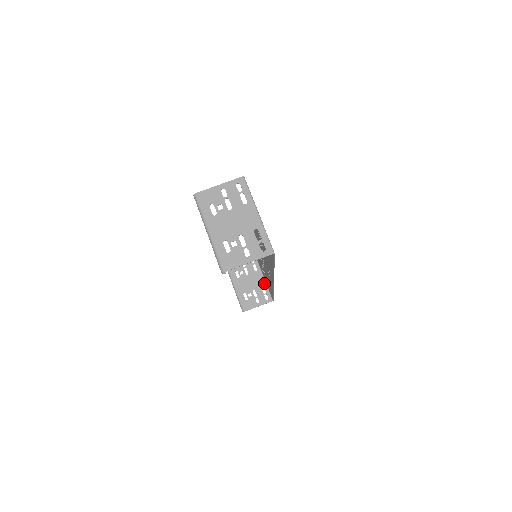
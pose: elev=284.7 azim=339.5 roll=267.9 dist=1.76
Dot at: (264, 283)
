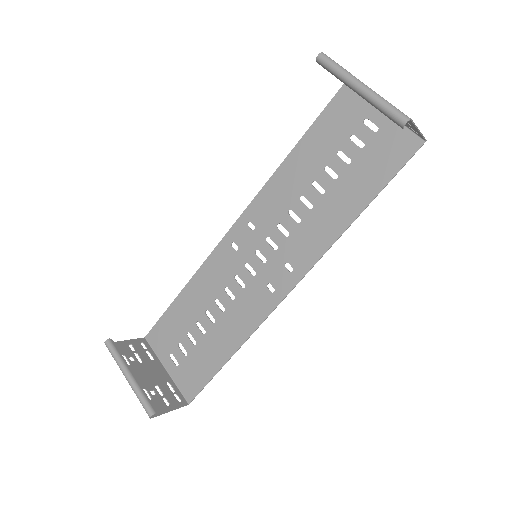
Dot at: (169, 378)
